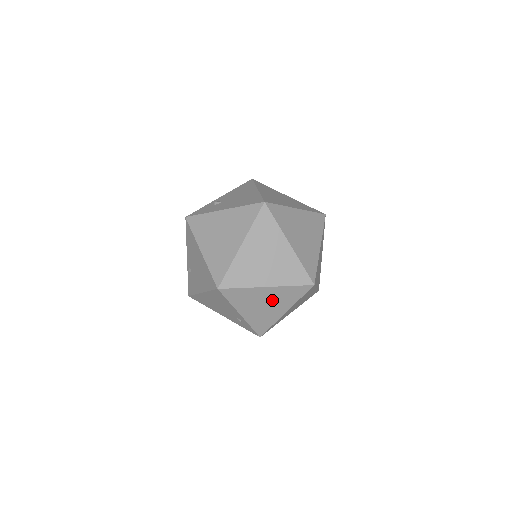
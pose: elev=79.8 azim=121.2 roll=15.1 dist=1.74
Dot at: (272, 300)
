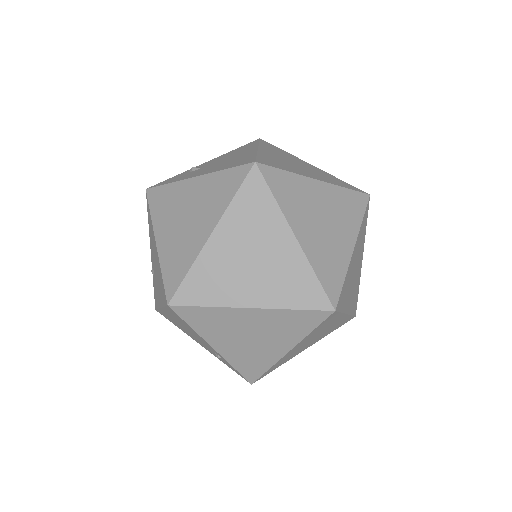
Dot at: (263, 330)
